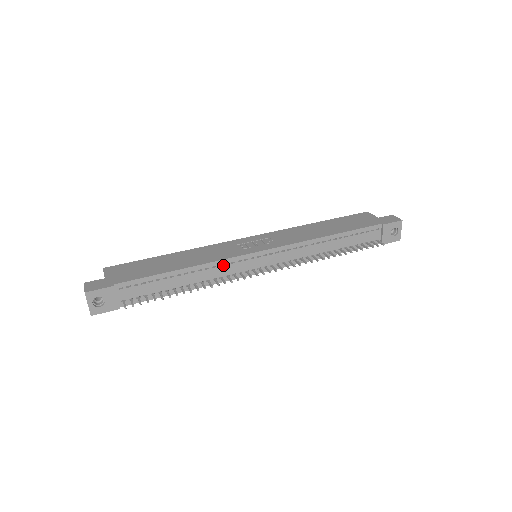
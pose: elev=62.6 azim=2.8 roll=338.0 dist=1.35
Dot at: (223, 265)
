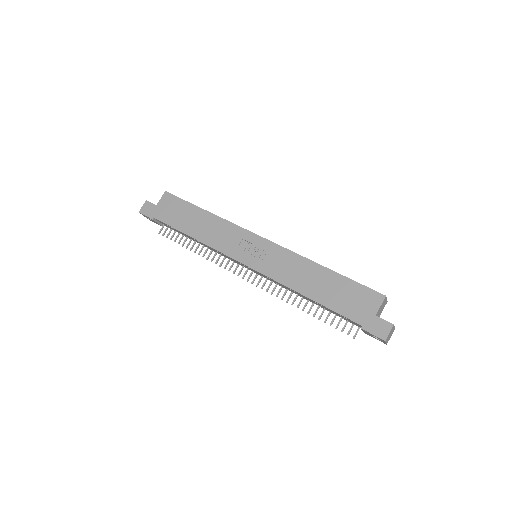
Dot at: (219, 252)
